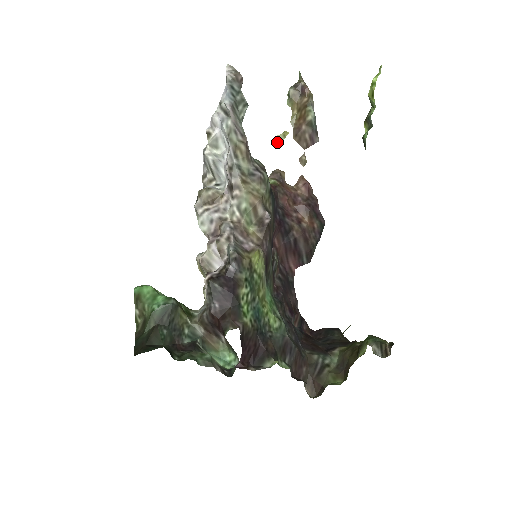
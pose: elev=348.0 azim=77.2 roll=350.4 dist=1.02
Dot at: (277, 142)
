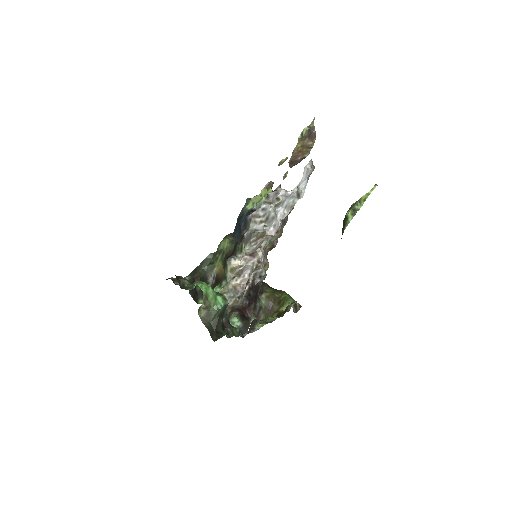
Dot at: (280, 164)
